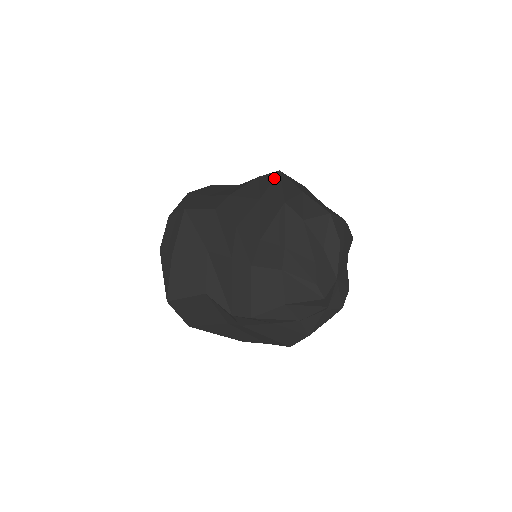
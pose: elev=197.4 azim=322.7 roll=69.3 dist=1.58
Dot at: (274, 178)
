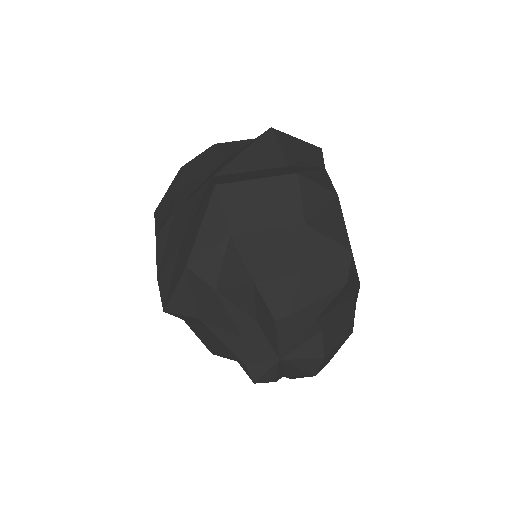
Dot at: (205, 201)
